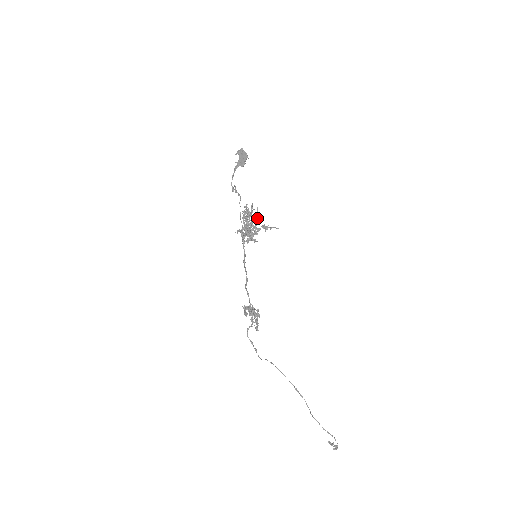
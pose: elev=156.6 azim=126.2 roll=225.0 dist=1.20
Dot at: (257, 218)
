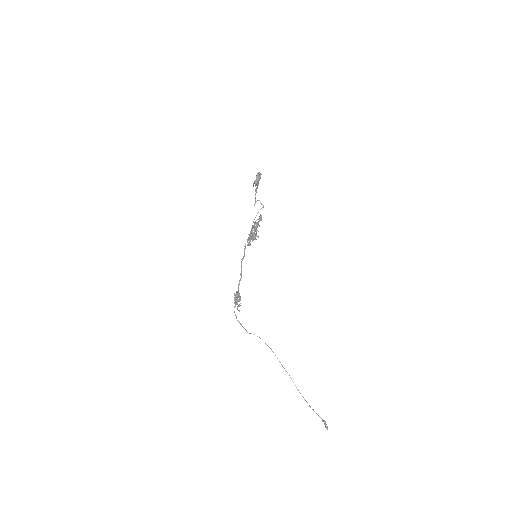
Dot at: (253, 228)
